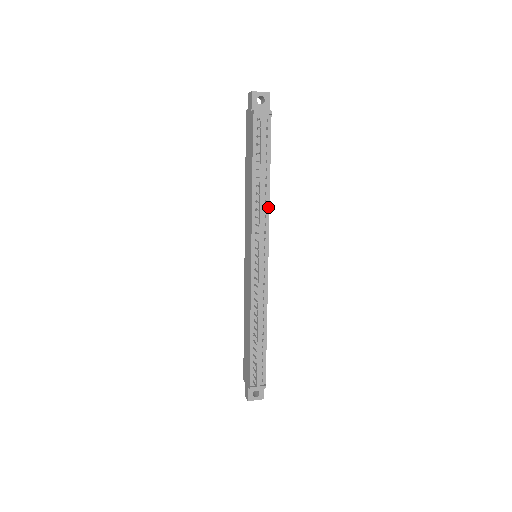
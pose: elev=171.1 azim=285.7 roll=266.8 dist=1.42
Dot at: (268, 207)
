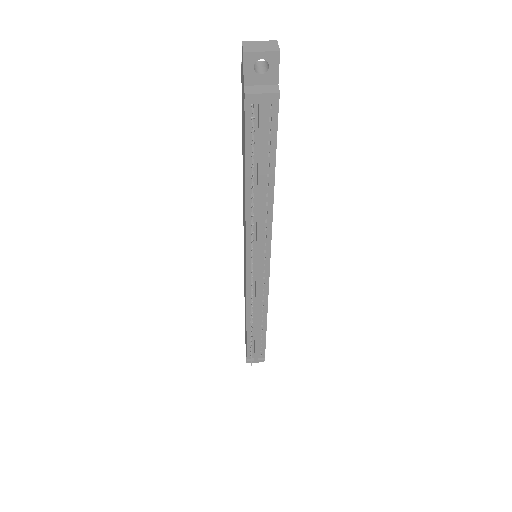
Dot at: (270, 218)
